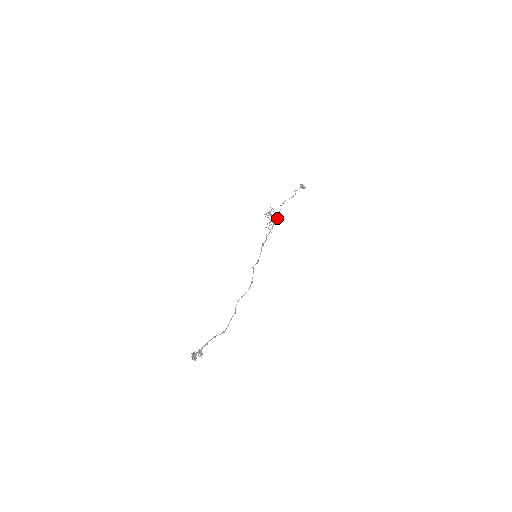
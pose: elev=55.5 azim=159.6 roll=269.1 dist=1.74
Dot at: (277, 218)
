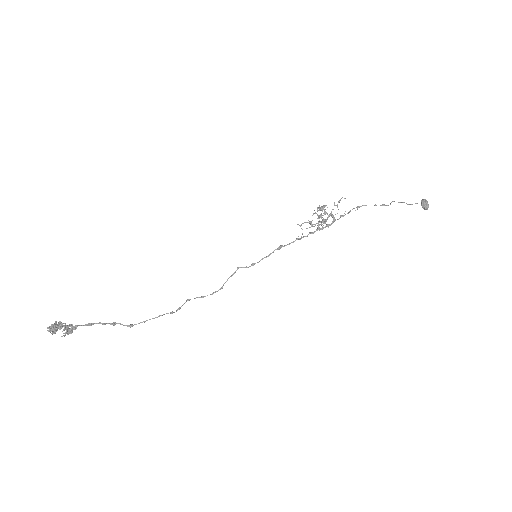
Dot at: (331, 223)
